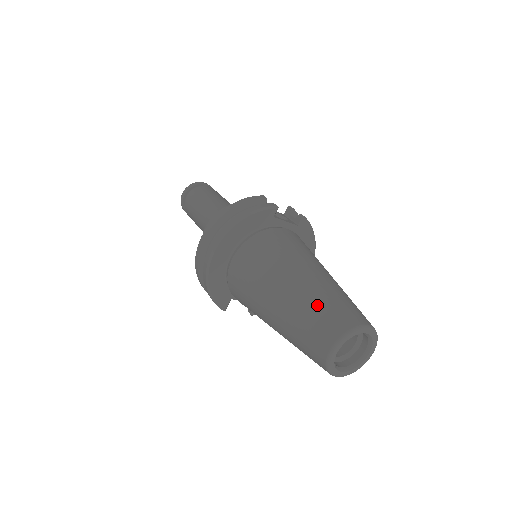
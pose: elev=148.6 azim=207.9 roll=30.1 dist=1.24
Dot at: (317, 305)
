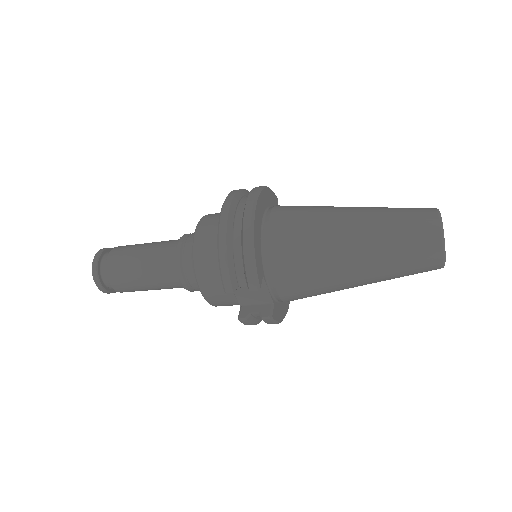
Dot at: occluded
